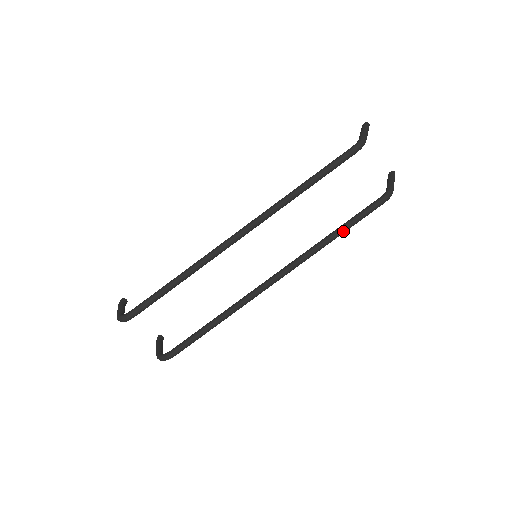
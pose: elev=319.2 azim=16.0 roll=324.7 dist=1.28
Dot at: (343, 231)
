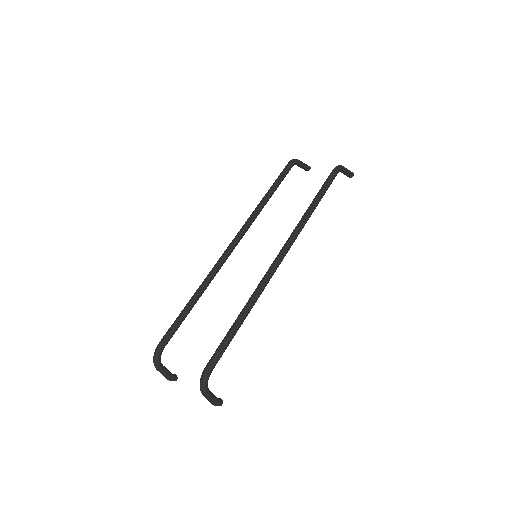
Dot at: (315, 200)
